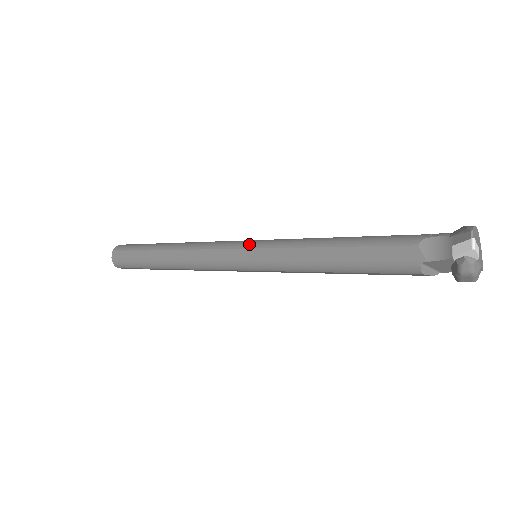
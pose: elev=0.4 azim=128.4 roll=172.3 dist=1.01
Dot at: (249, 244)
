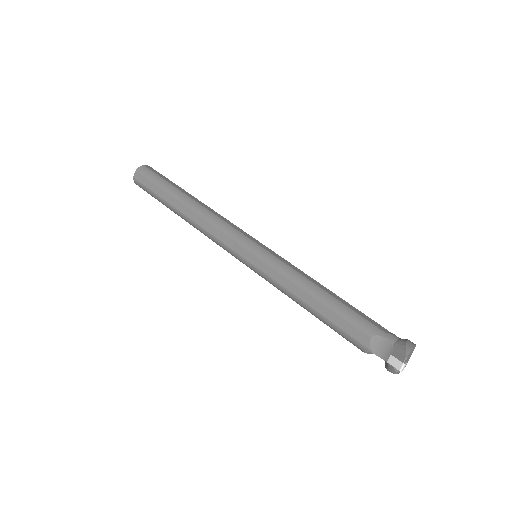
Dot at: (254, 249)
